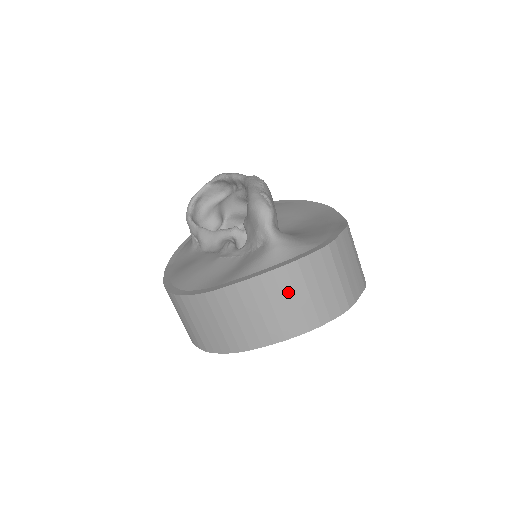
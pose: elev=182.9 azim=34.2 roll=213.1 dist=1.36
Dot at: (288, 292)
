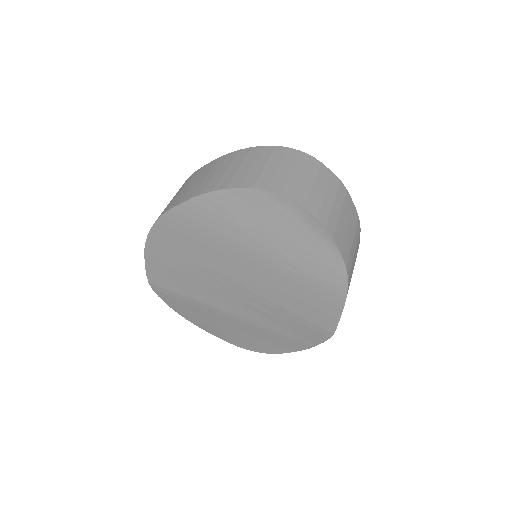
Dot at: (288, 164)
